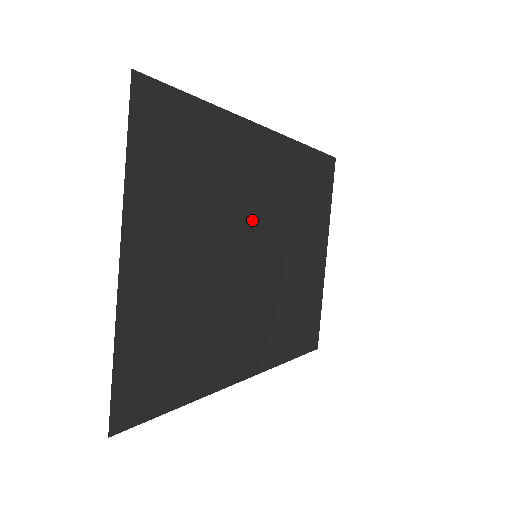
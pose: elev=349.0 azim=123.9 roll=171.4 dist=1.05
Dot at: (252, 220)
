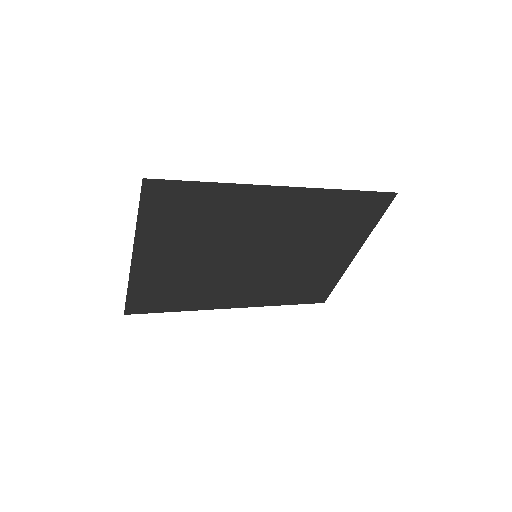
Dot at: (255, 238)
